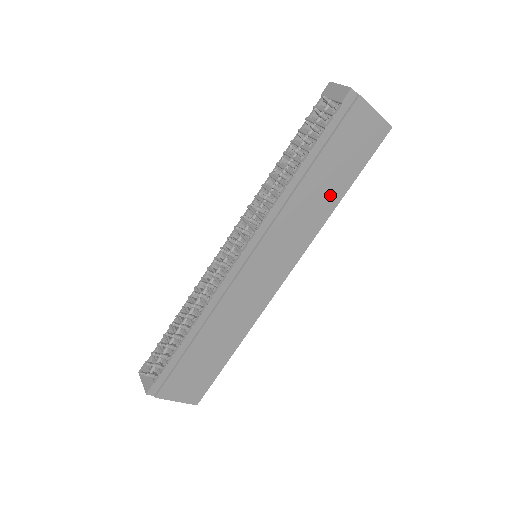
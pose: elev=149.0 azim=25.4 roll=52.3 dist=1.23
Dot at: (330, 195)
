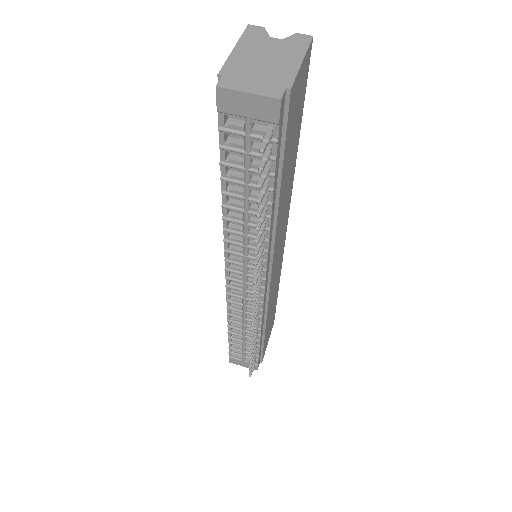
Dot at: (292, 166)
